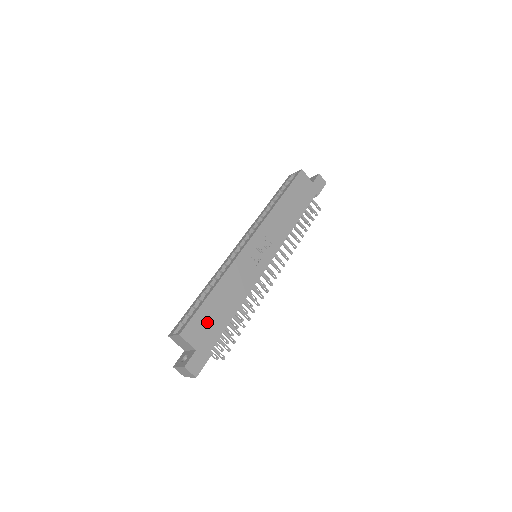
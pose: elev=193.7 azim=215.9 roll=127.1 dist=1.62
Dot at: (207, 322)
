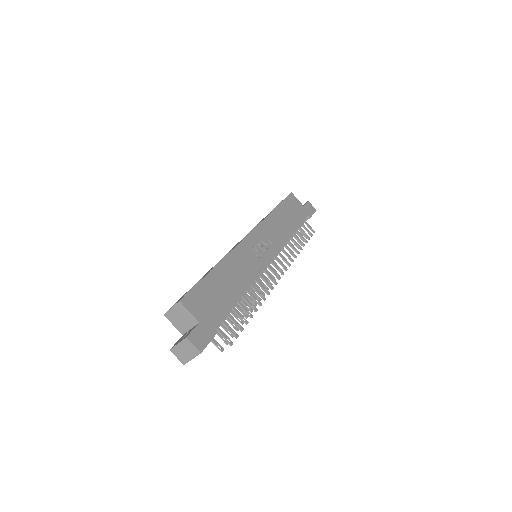
Dot at: (210, 297)
